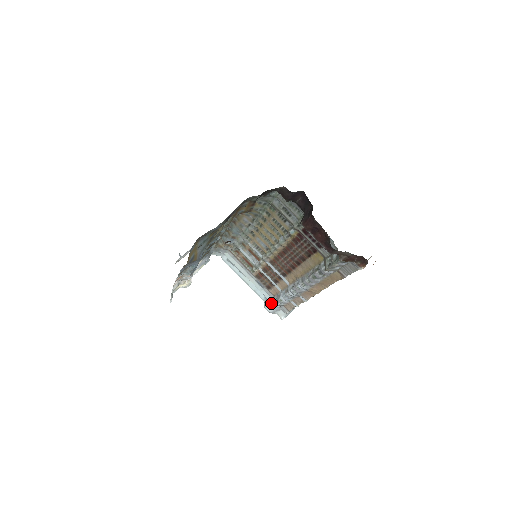
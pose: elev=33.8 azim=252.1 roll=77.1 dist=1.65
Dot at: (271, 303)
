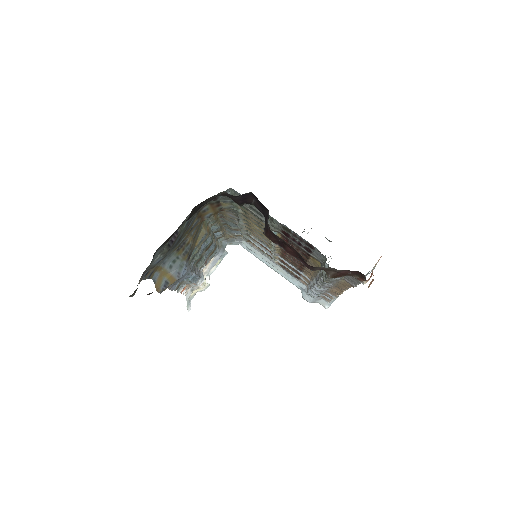
Dot at: (307, 293)
